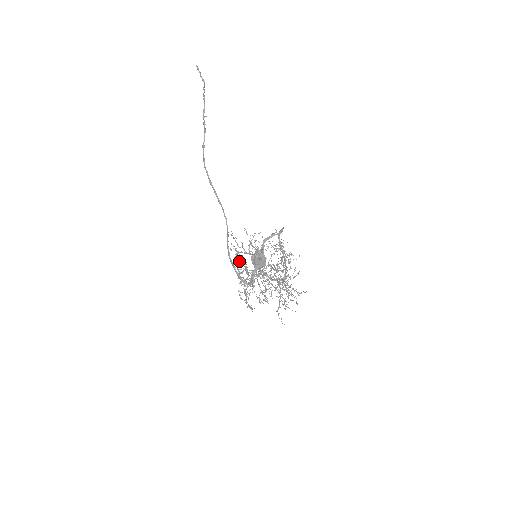
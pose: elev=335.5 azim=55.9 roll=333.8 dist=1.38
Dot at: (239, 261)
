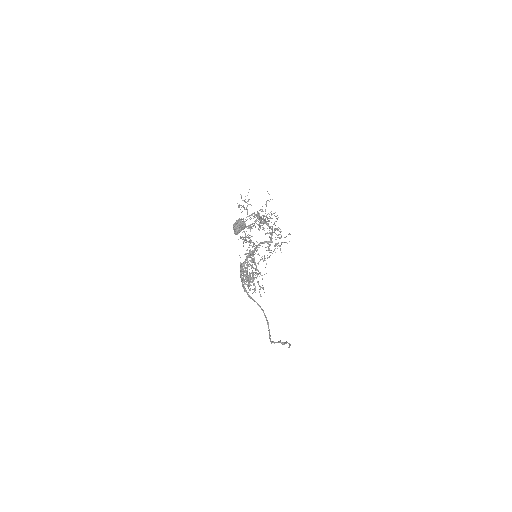
Dot at: occluded
